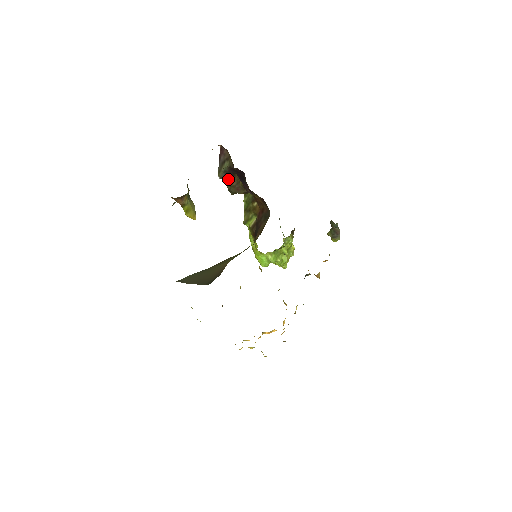
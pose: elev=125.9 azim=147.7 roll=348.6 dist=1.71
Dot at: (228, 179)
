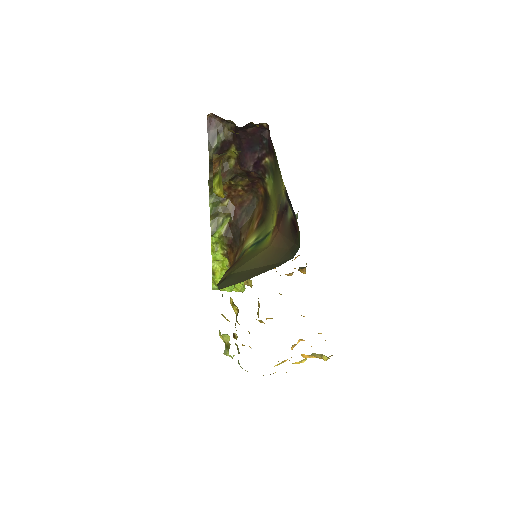
Dot at: occluded
